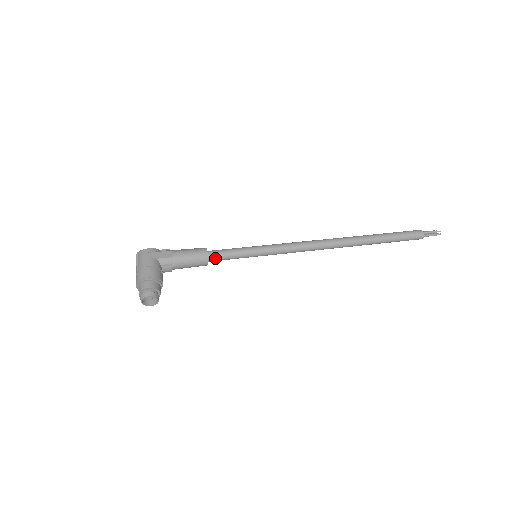
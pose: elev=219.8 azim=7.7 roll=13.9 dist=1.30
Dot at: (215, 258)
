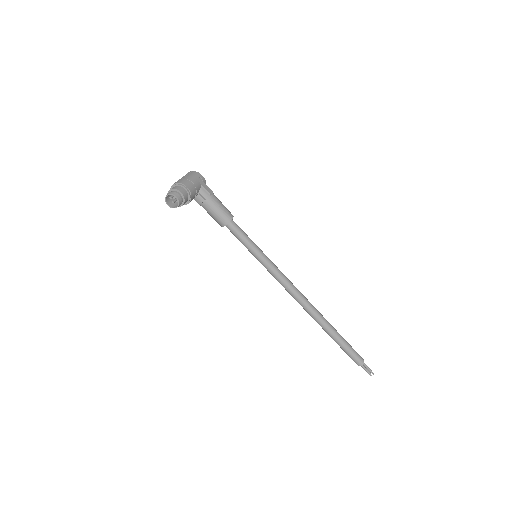
Dot at: (232, 228)
